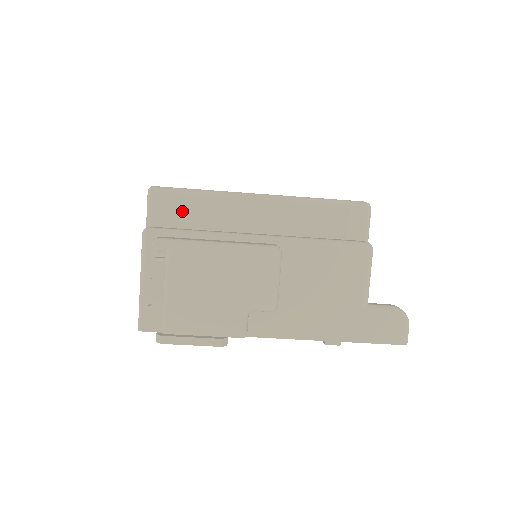
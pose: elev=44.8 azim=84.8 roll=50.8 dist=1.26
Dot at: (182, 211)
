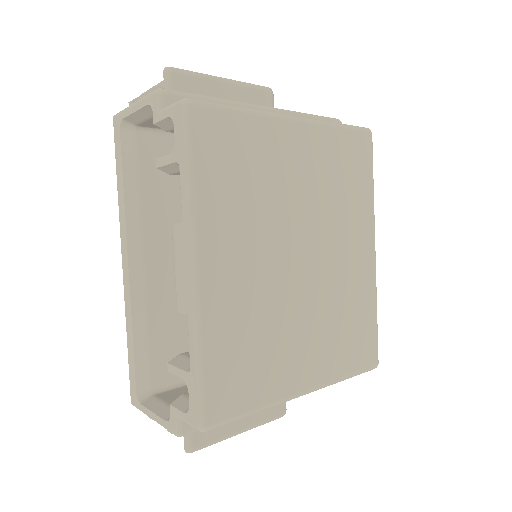
Dot at: occluded
